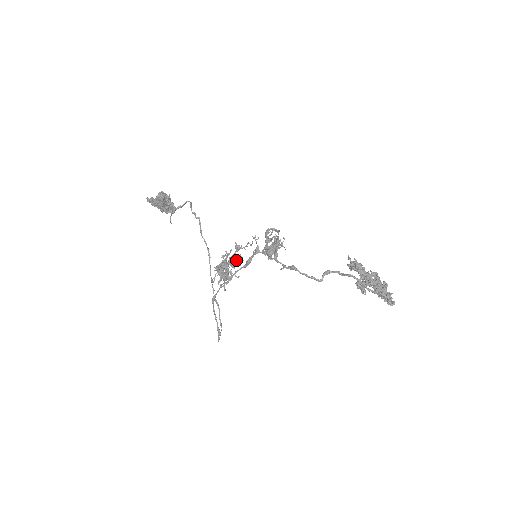
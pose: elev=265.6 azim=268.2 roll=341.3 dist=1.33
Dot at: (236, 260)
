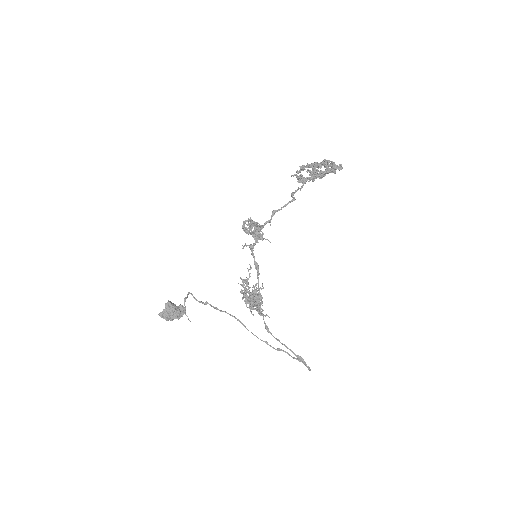
Dot at: (255, 295)
